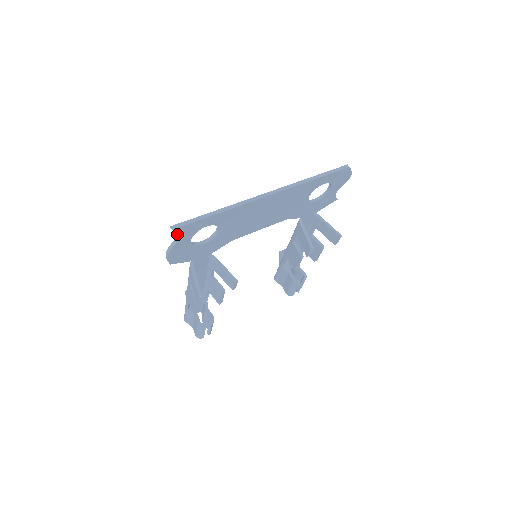
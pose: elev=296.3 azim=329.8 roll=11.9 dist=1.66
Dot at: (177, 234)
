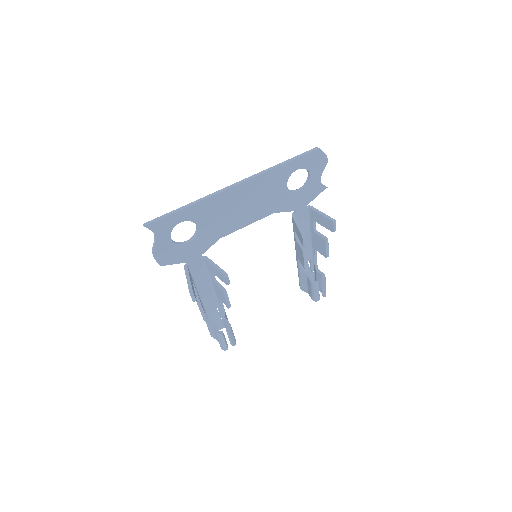
Dot at: (152, 231)
